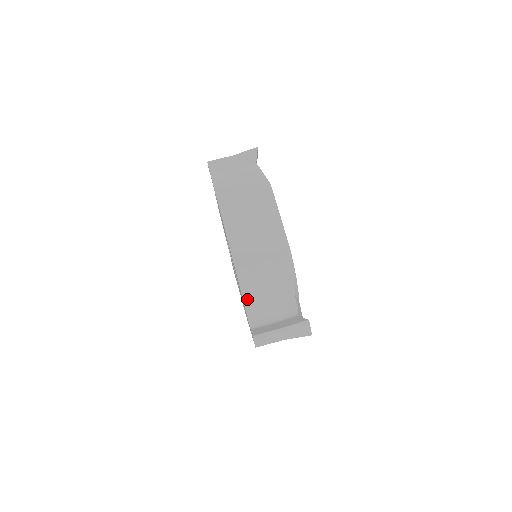
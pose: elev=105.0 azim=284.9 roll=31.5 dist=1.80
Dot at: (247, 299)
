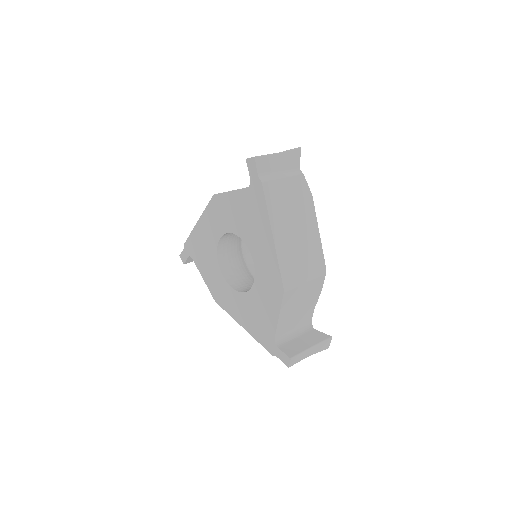
Dot at: occluded
